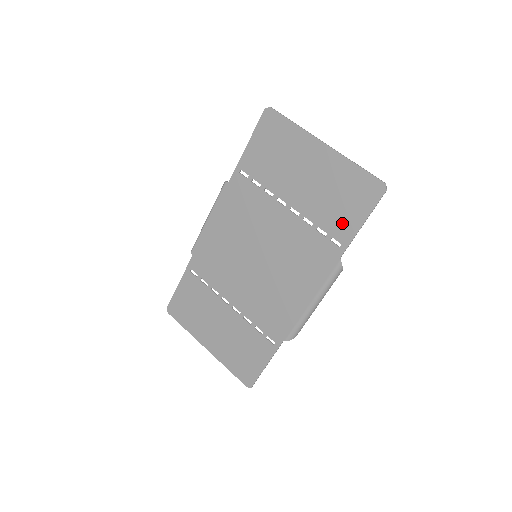
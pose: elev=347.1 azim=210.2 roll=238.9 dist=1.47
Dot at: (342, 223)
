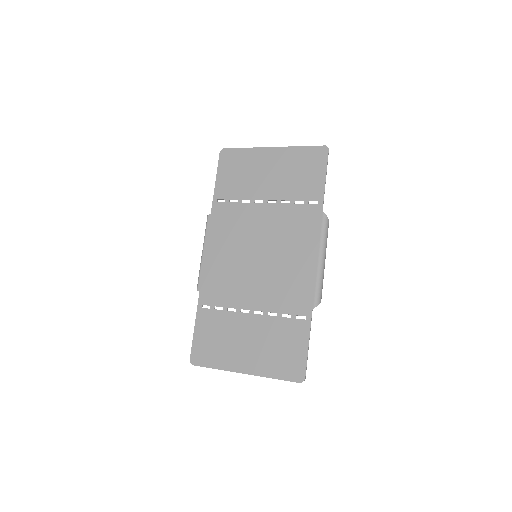
Dot at: (311, 187)
